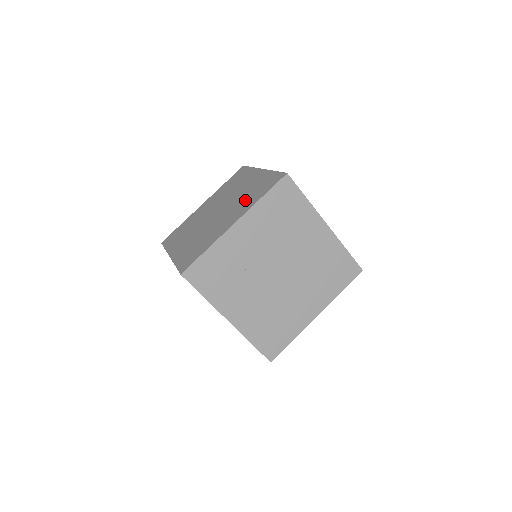
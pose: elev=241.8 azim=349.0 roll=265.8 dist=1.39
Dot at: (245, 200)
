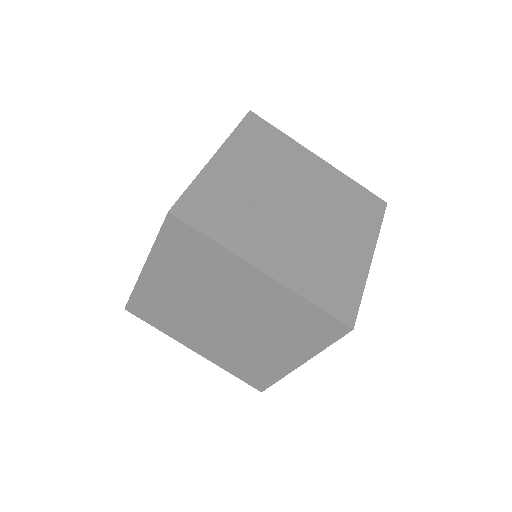
Dot at: occluded
